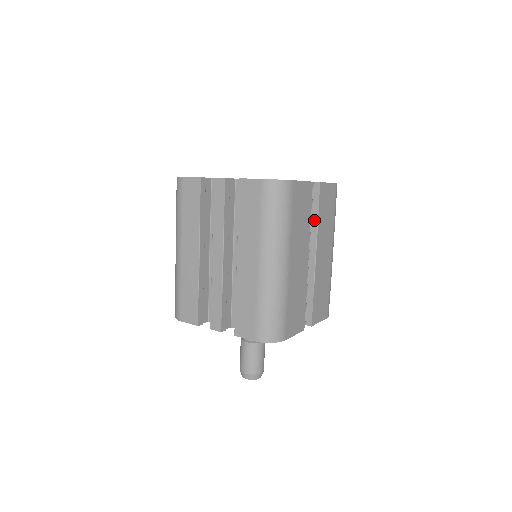
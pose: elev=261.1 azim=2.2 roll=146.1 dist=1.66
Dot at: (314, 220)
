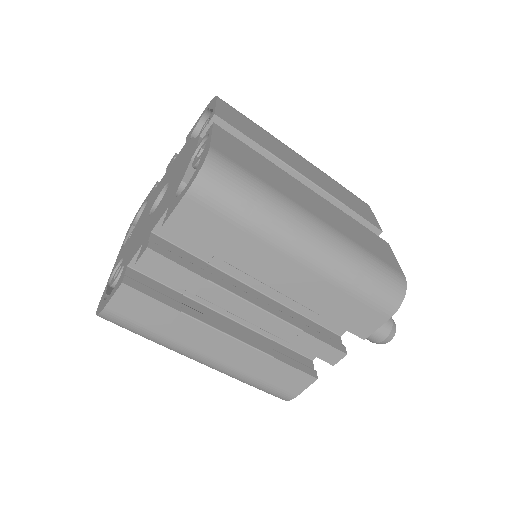
Dot at: (259, 153)
